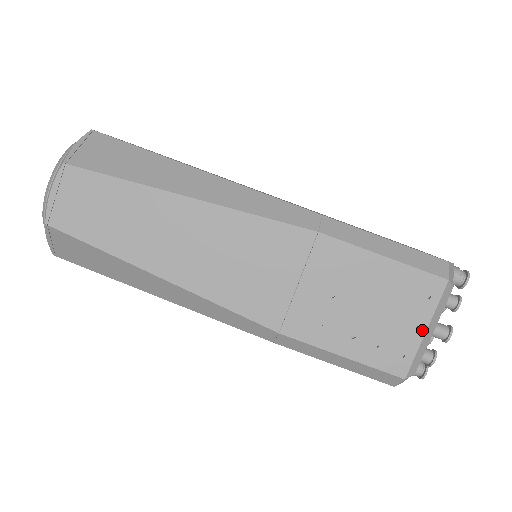
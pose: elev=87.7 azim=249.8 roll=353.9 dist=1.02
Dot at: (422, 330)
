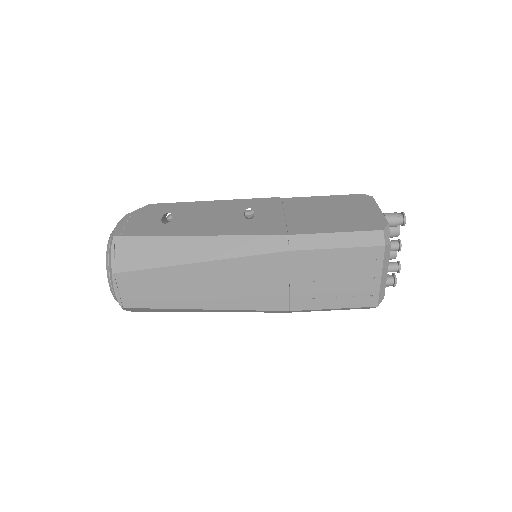
Dot at: (378, 278)
